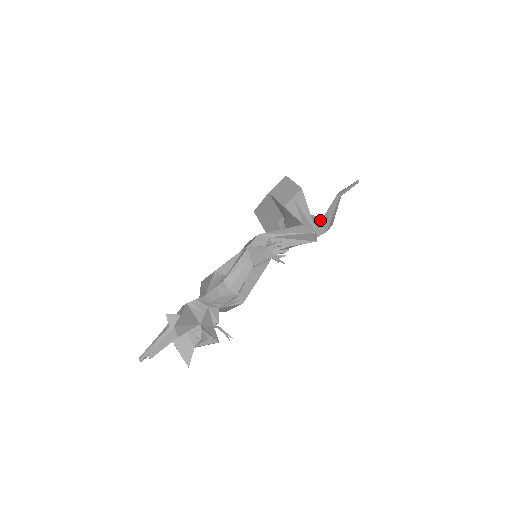
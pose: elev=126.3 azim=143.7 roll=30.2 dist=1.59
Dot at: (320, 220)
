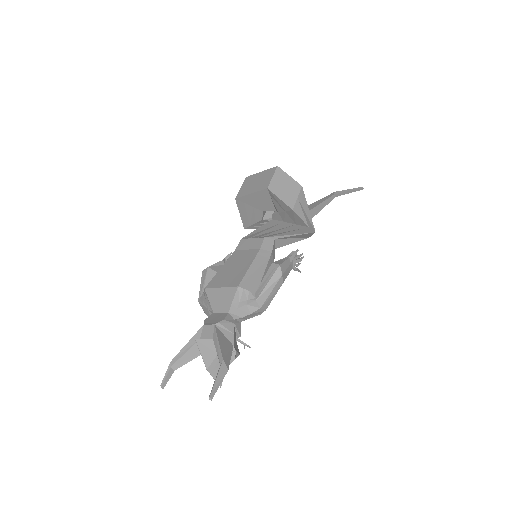
Dot at: occluded
